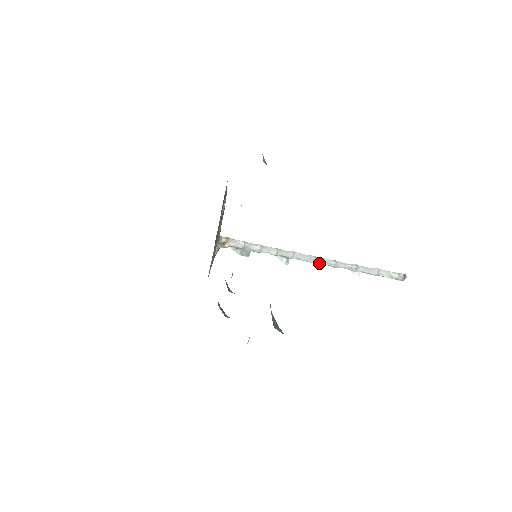
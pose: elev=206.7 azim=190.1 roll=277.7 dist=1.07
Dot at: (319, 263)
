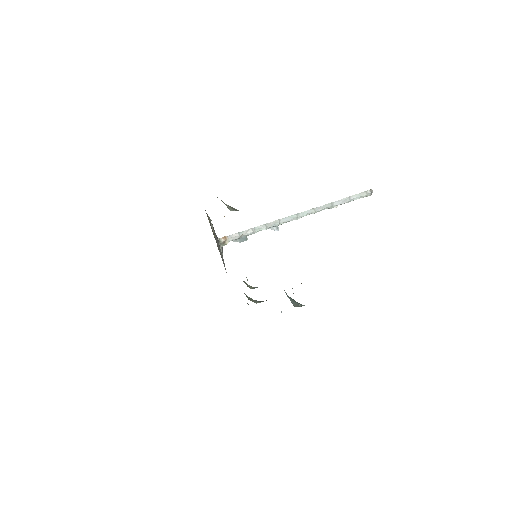
Dot at: occluded
